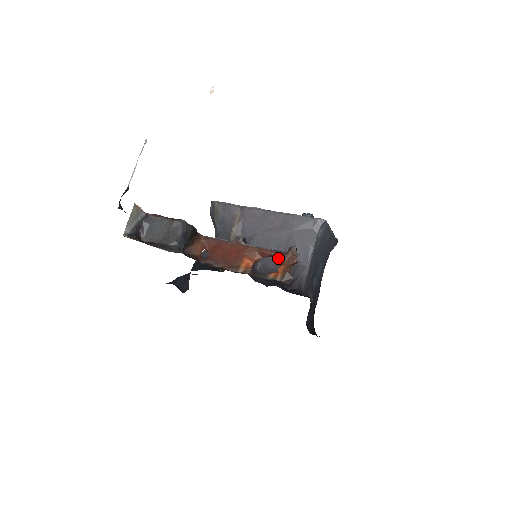
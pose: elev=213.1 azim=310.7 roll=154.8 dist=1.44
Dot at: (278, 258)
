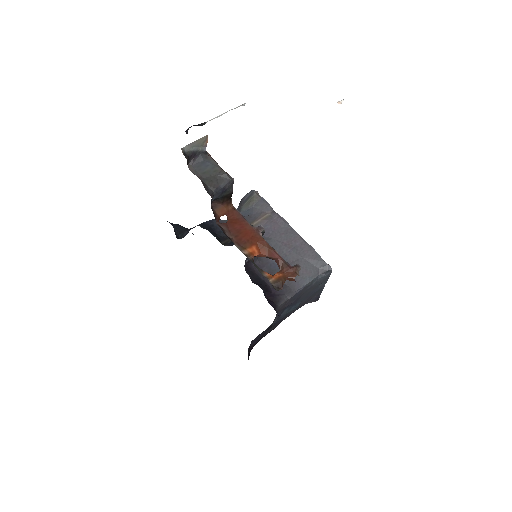
Dot at: (281, 266)
